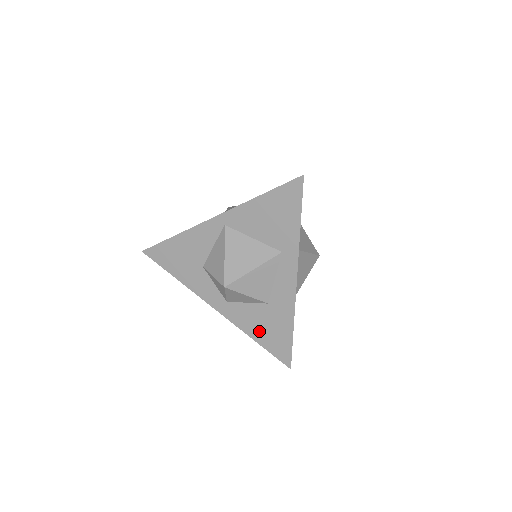
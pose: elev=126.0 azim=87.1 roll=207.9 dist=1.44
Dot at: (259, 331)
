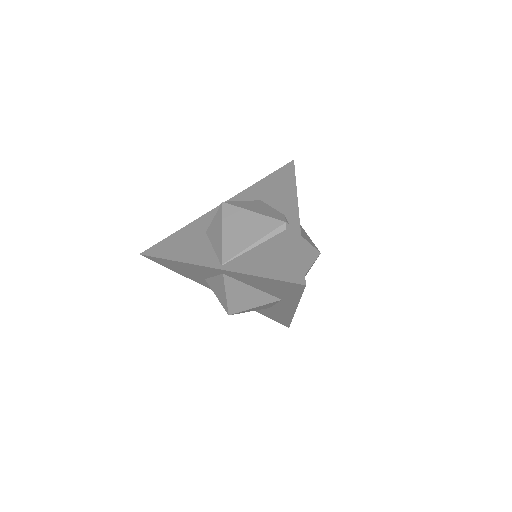
Dot at: (261, 312)
